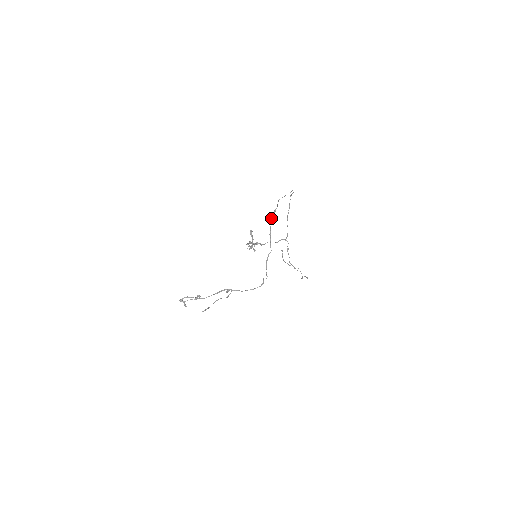
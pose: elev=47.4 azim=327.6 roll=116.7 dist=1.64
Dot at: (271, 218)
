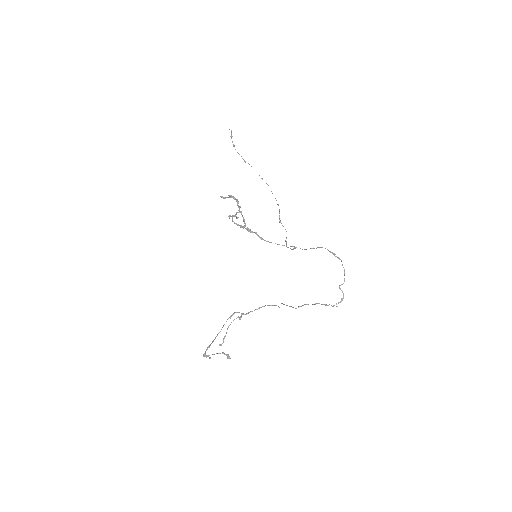
Dot at: occluded
